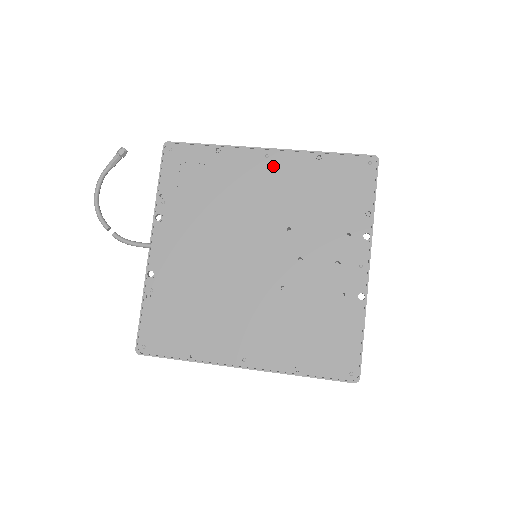
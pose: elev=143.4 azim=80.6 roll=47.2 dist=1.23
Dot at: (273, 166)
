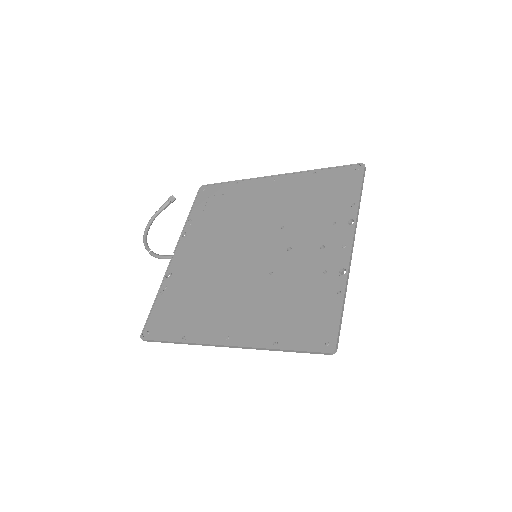
Dot at: (277, 186)
